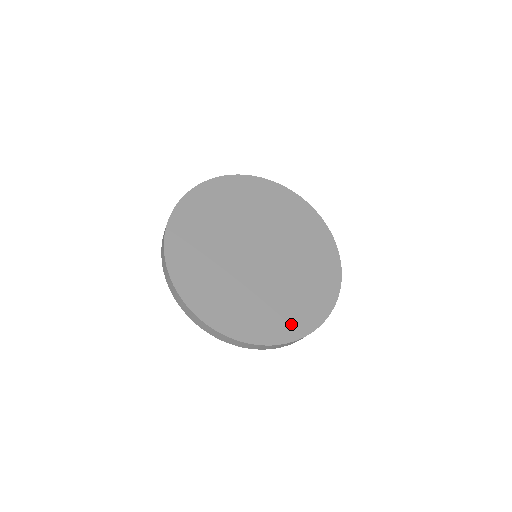
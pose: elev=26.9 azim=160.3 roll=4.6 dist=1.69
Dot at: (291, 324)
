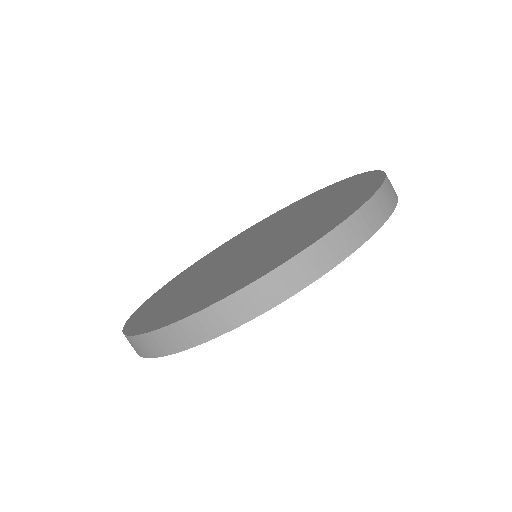
Dot at: (359, 190)
